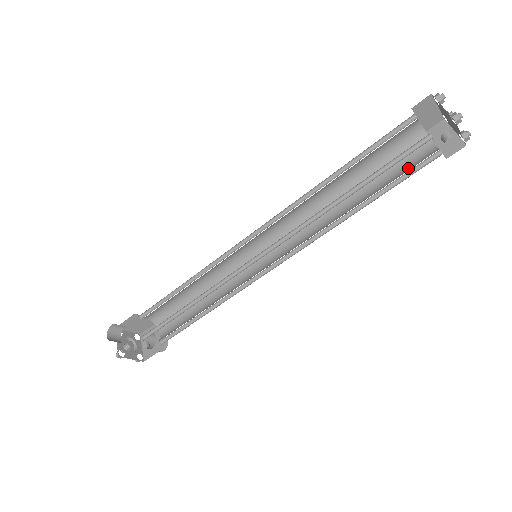
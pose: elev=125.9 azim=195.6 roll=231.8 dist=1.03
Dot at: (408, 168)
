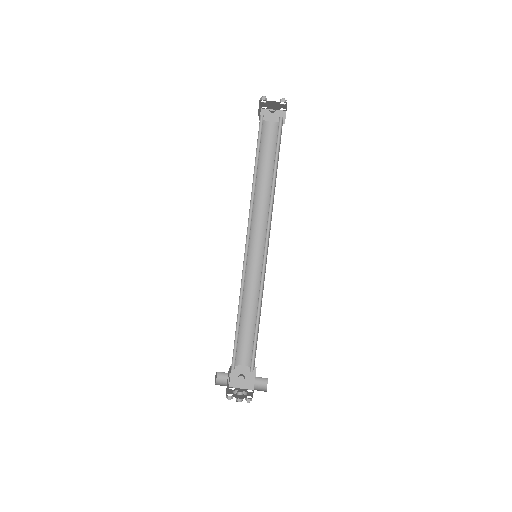
Dot at: (279, 139)
